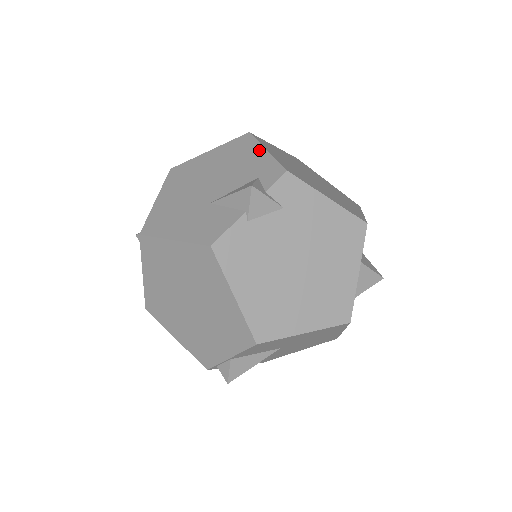
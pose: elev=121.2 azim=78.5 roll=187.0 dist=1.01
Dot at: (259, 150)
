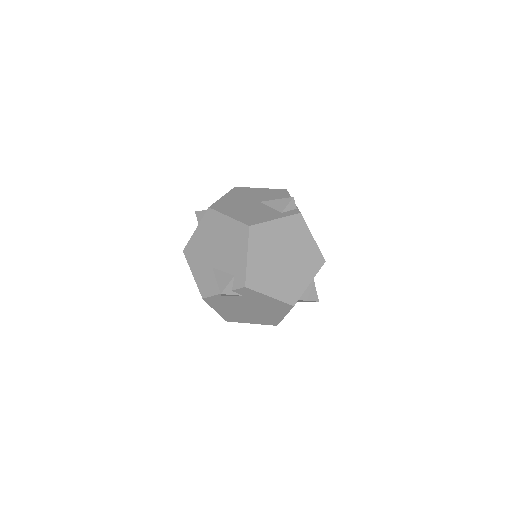
Dot at: (244, 252)
